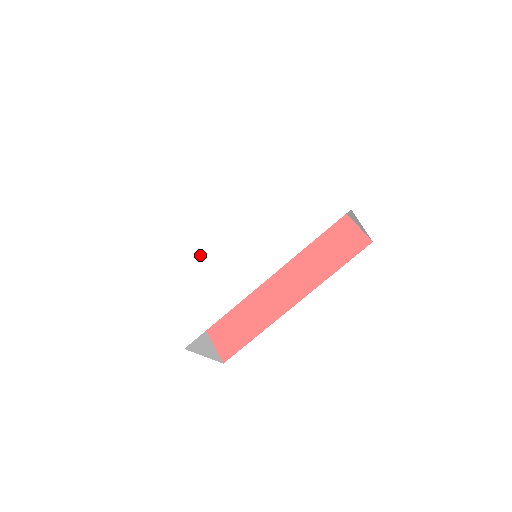
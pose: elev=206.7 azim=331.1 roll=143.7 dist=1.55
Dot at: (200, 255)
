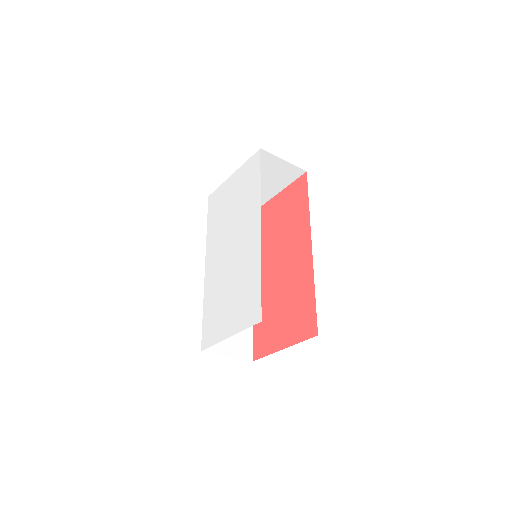
Dot at: (218, 289)
